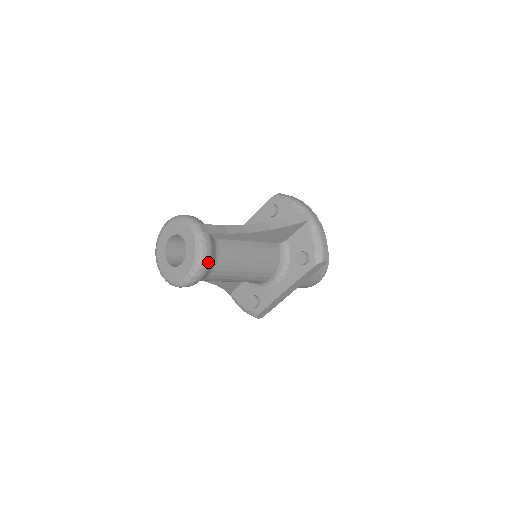
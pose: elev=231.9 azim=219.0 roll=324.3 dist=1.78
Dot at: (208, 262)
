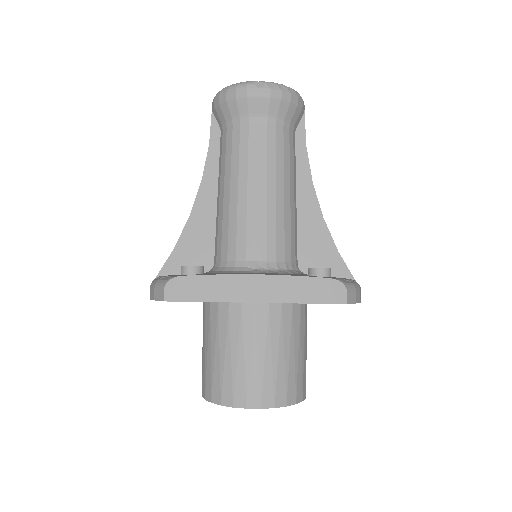
Dot at: (287, 98)
